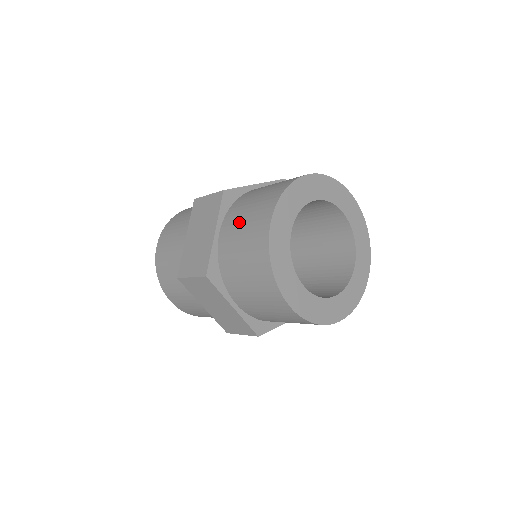
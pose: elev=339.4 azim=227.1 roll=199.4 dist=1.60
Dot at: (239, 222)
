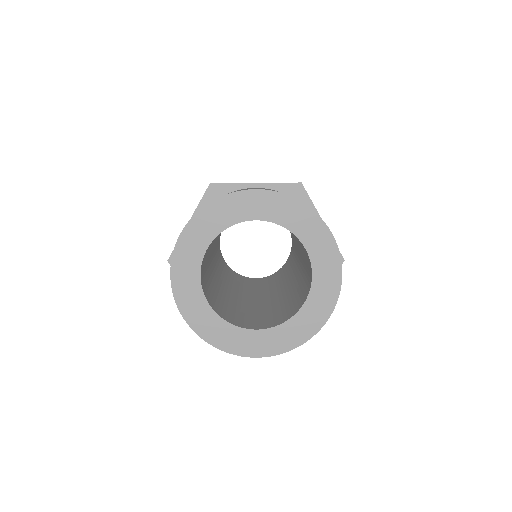
Dot at: occluded
